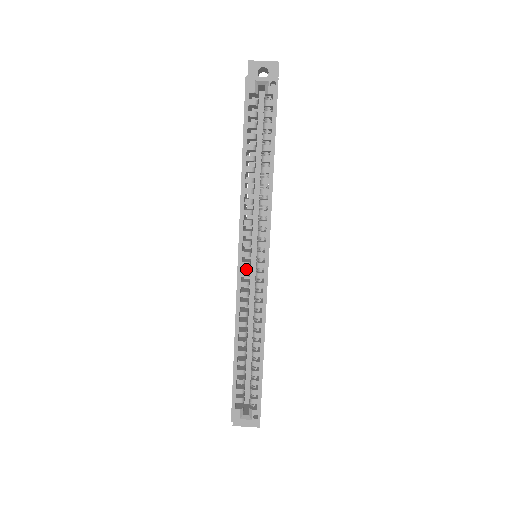
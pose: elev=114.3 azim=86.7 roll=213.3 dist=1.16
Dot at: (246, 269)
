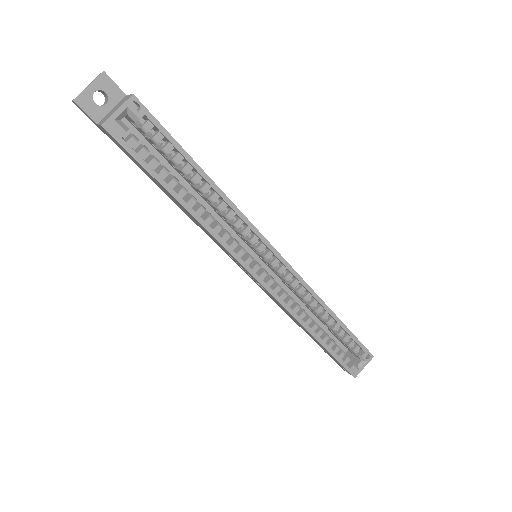
Dot at: occluded
